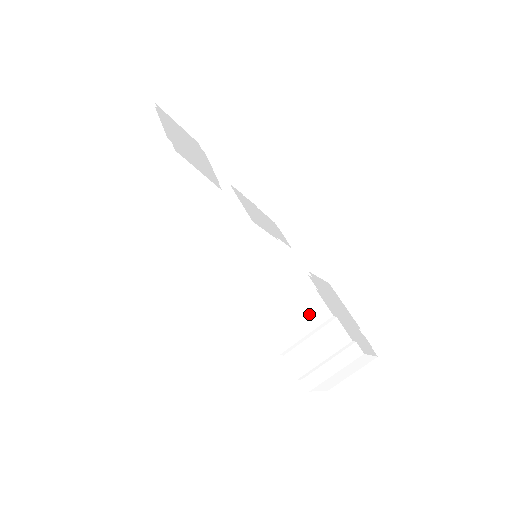
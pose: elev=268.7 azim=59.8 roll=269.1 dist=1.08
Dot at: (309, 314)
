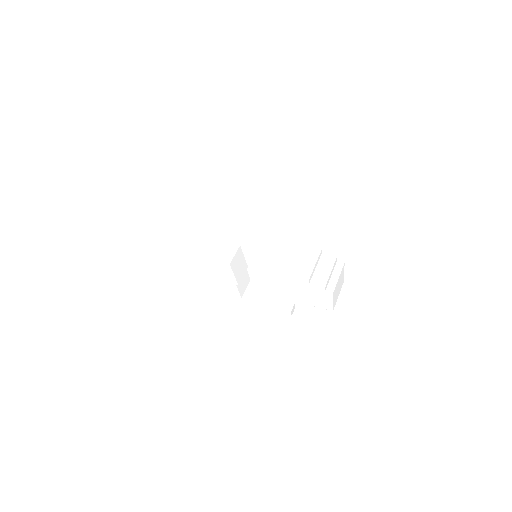
Dot at: (310, 255)
